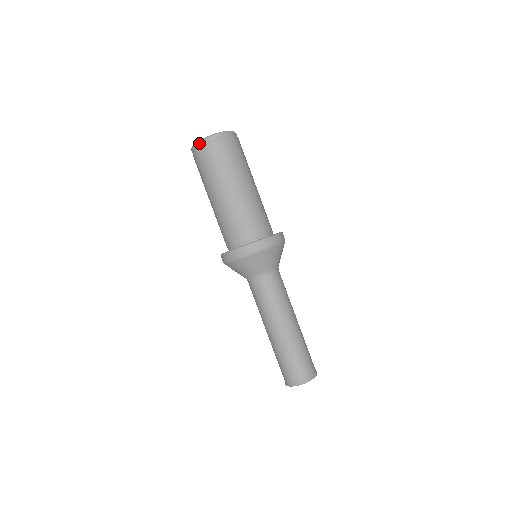
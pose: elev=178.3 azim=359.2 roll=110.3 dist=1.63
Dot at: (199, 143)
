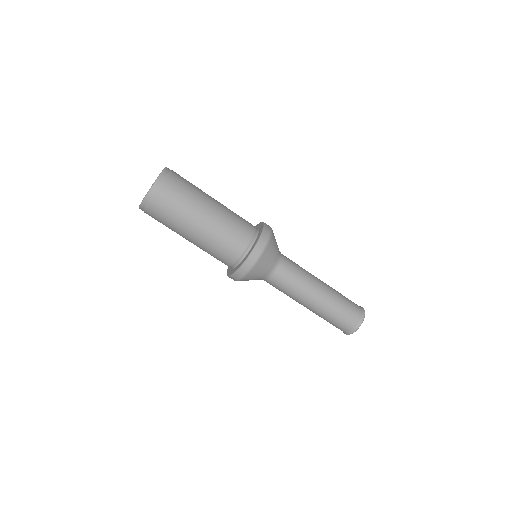
Dot at: (152, 190)
